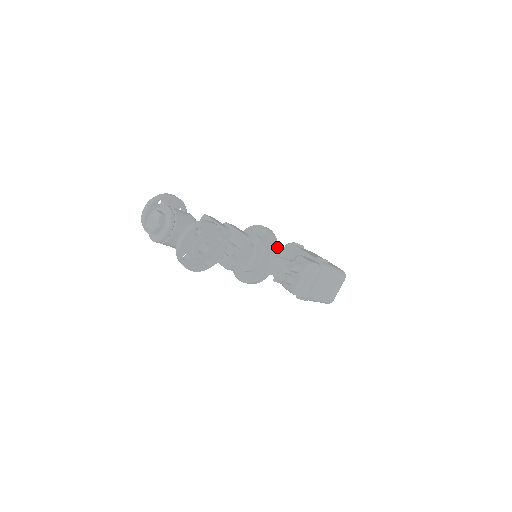
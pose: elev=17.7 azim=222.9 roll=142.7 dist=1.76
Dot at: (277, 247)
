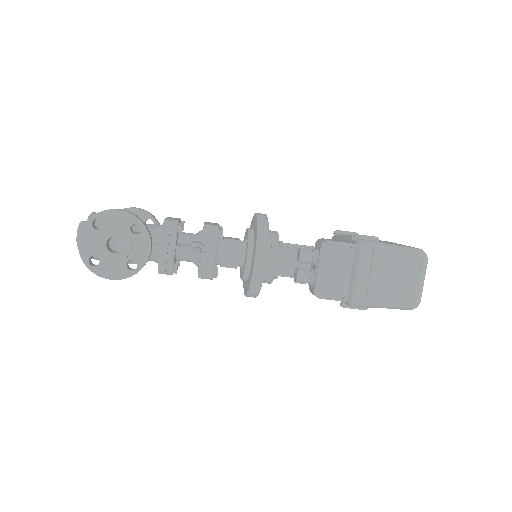
Dot at: (265, 231)
